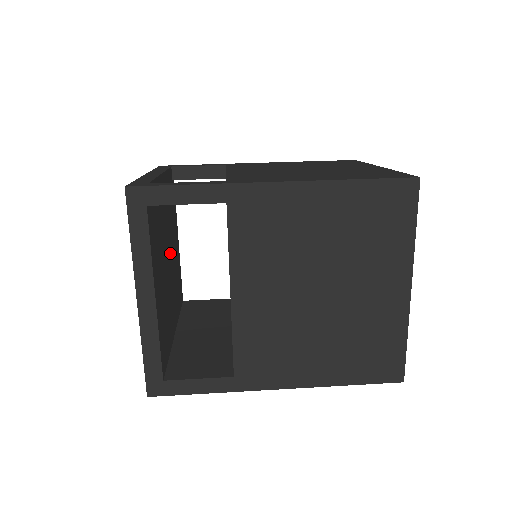
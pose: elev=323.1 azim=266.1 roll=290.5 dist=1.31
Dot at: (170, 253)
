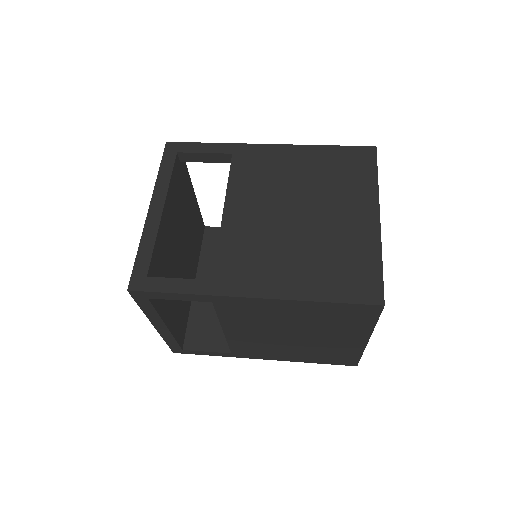
Dot at: (183, 240)
